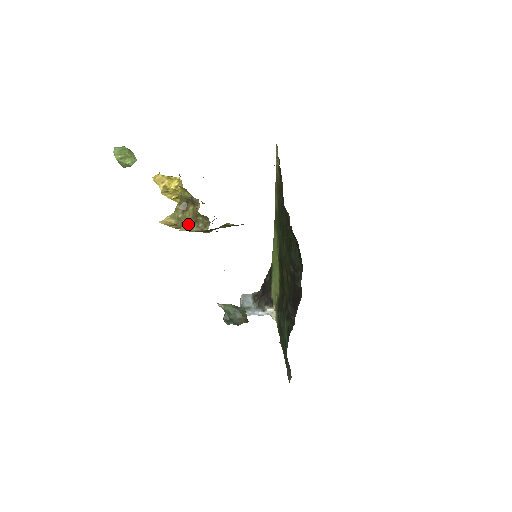
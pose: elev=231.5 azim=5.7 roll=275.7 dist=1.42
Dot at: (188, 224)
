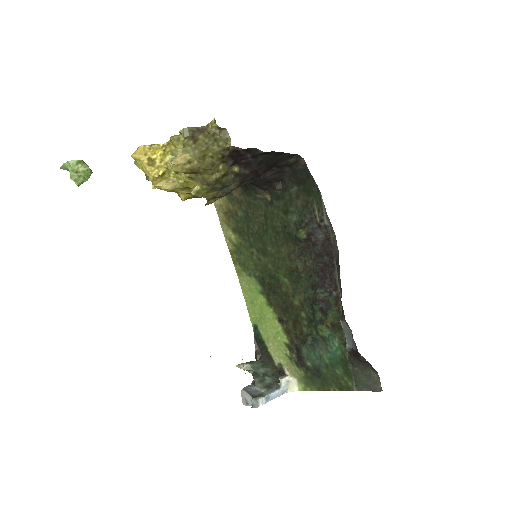
Dot at: (207, 149)
